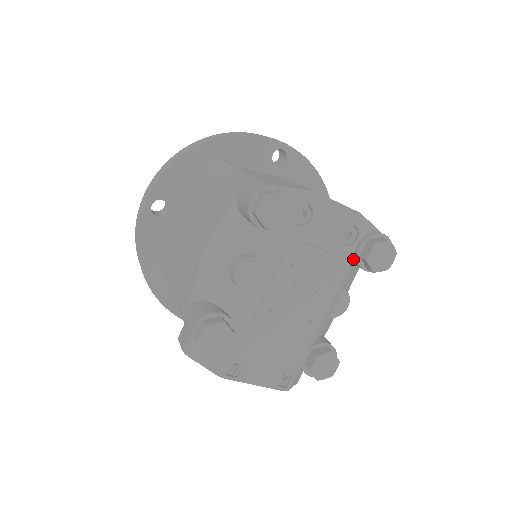
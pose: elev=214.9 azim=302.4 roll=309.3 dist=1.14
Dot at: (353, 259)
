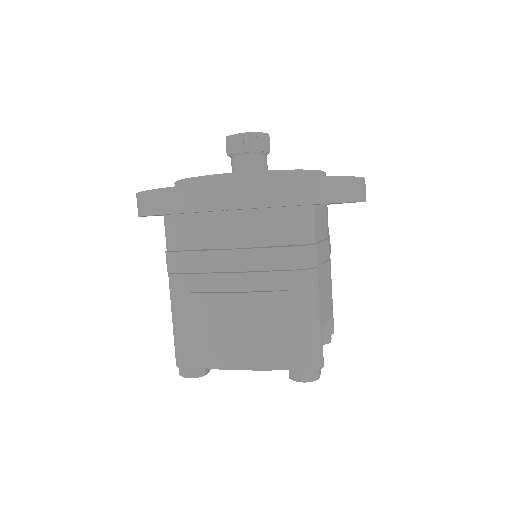
Dot at: occluded
